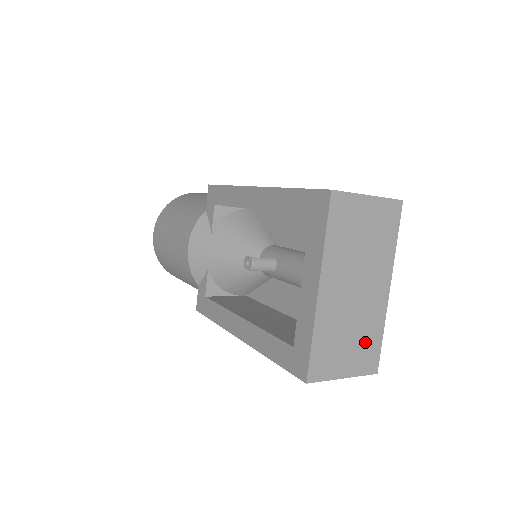
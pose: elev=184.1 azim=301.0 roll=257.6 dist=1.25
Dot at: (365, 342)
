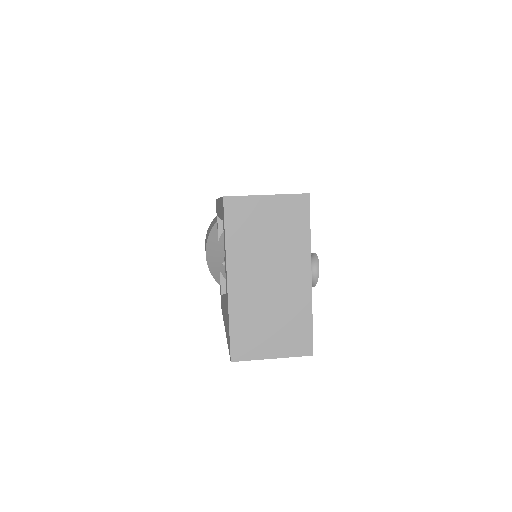
Dot at: (291, 326)
